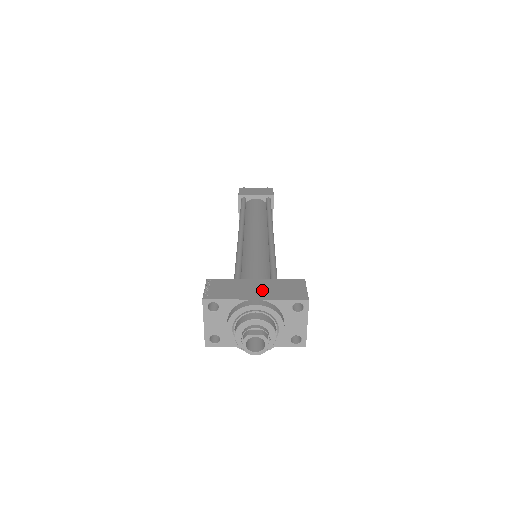
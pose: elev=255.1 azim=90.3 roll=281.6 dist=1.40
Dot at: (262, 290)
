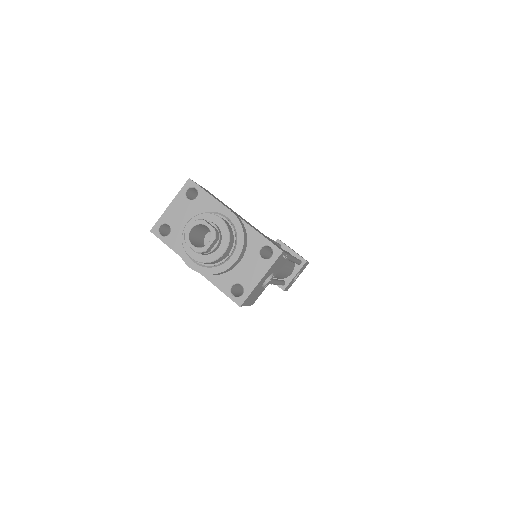
Dot at: occluded
